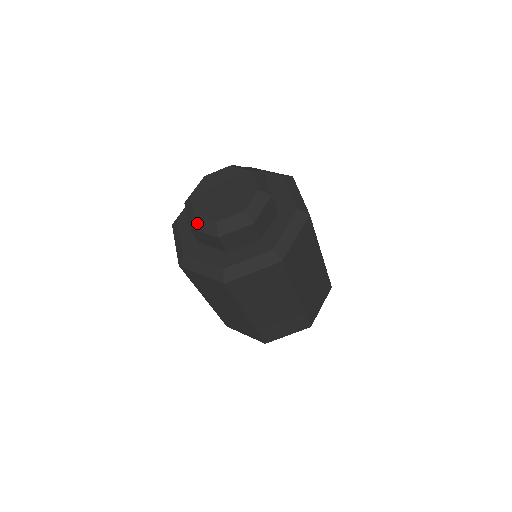
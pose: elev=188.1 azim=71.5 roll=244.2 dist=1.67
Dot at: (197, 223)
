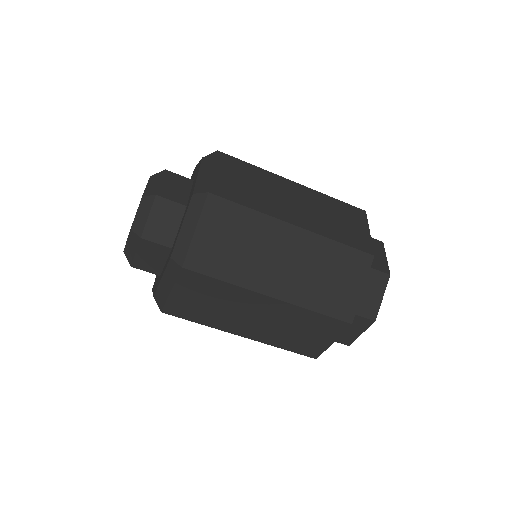
Dot at: occluded
